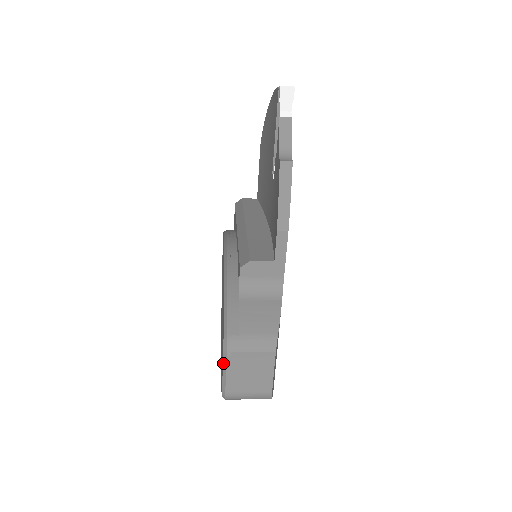
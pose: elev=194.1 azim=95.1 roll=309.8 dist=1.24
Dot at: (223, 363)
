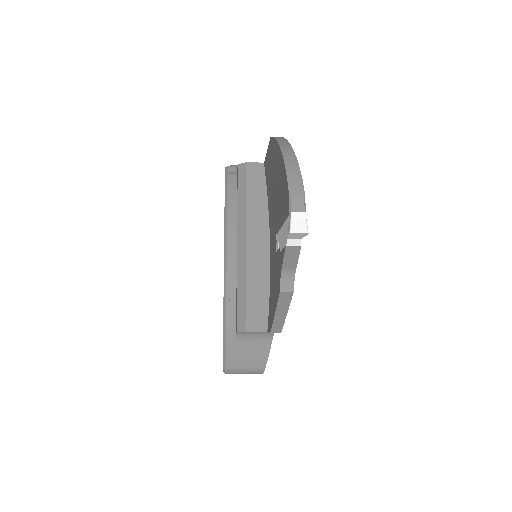
Dot at: occluded
